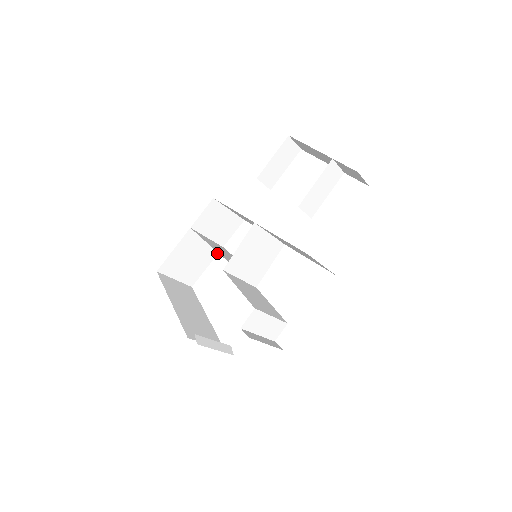
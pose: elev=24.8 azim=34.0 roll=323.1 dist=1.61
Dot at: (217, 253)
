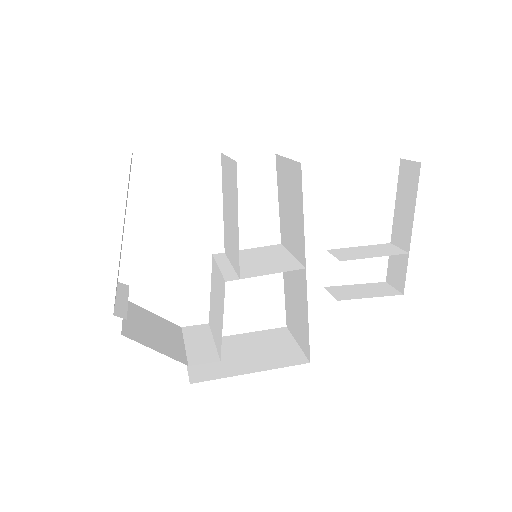
Dot at: occluded
